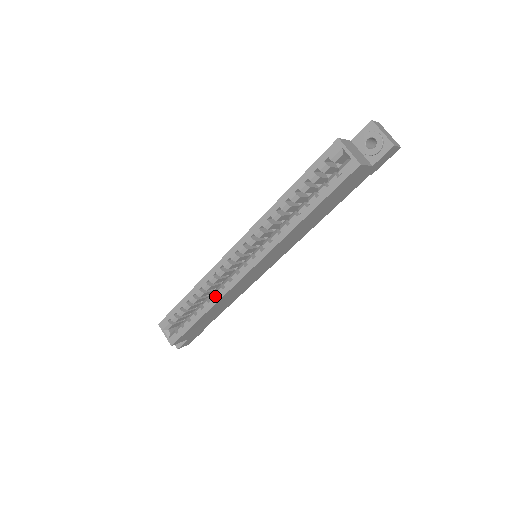
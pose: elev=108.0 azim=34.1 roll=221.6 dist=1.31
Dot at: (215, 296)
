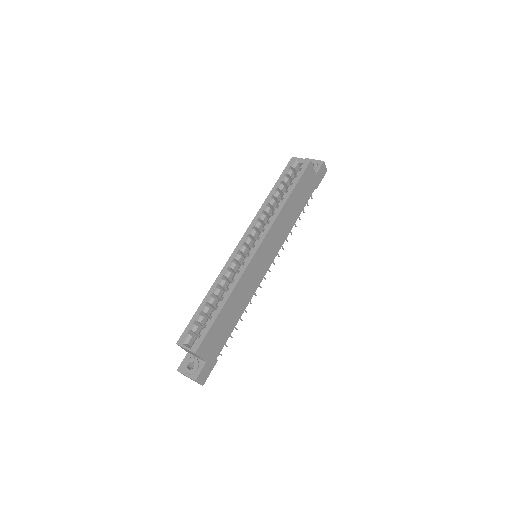
Dot at: (232, 283)
